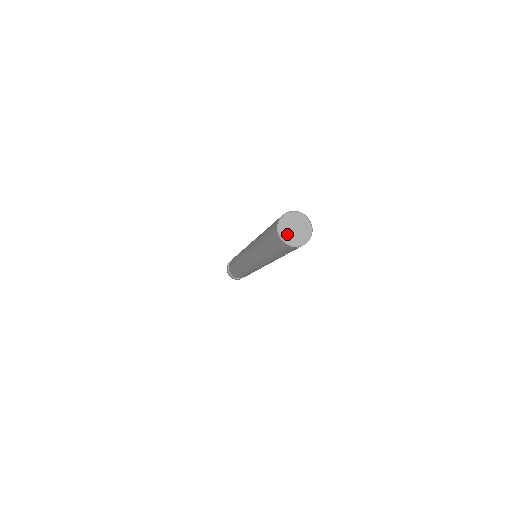
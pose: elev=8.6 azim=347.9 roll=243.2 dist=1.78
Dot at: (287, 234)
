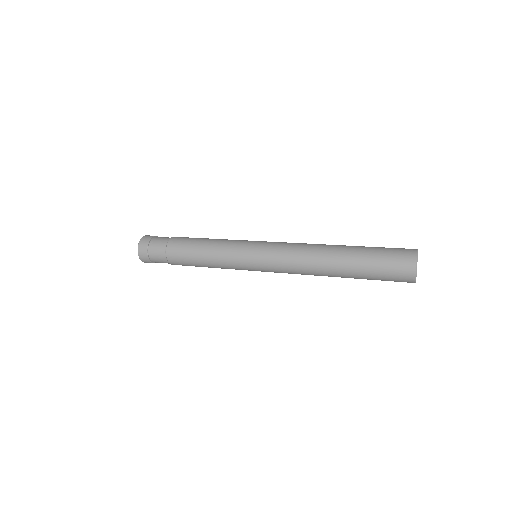
Dot at: occluded
